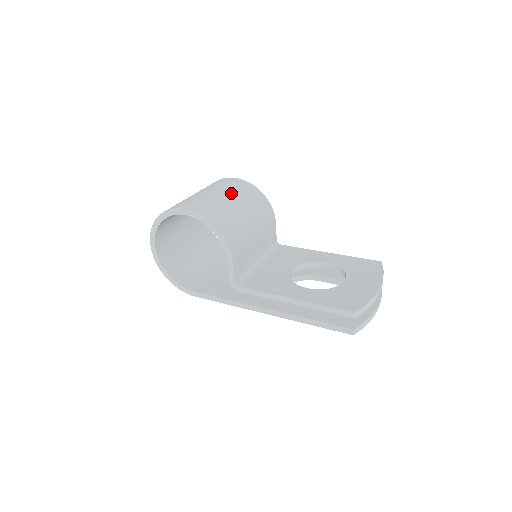
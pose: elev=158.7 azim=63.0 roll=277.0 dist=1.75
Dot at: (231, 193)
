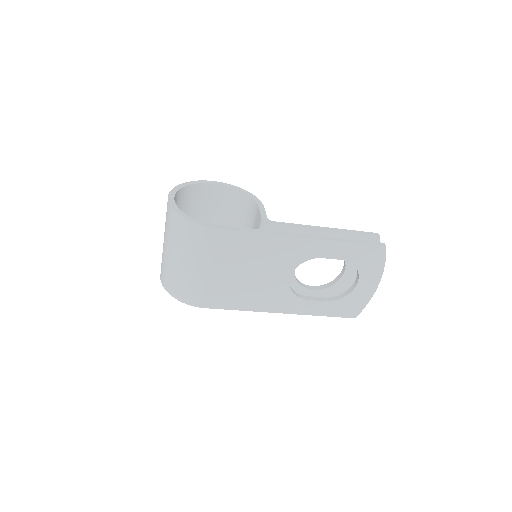
Dot at: occluded
